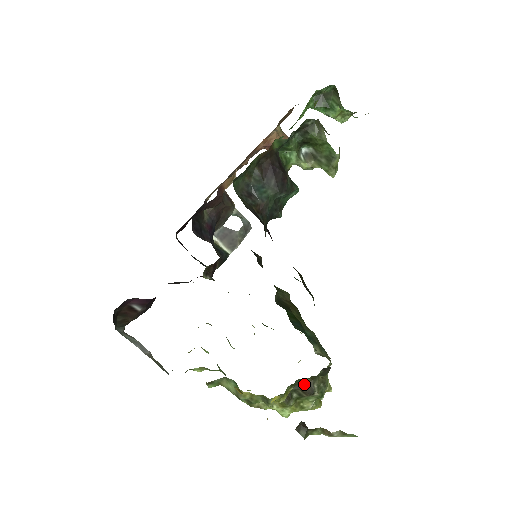
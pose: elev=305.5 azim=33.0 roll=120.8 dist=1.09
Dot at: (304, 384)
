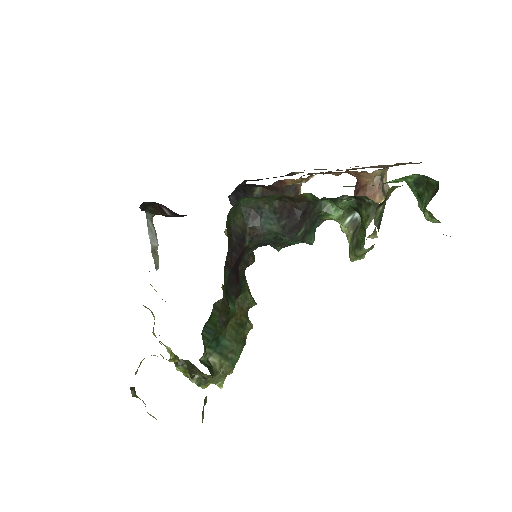
Dot at: (193, 367)
